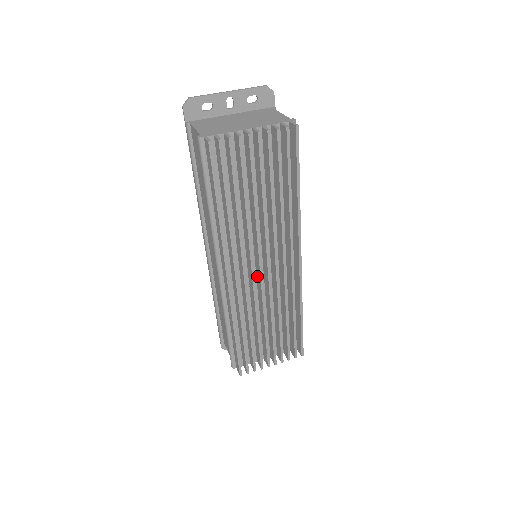
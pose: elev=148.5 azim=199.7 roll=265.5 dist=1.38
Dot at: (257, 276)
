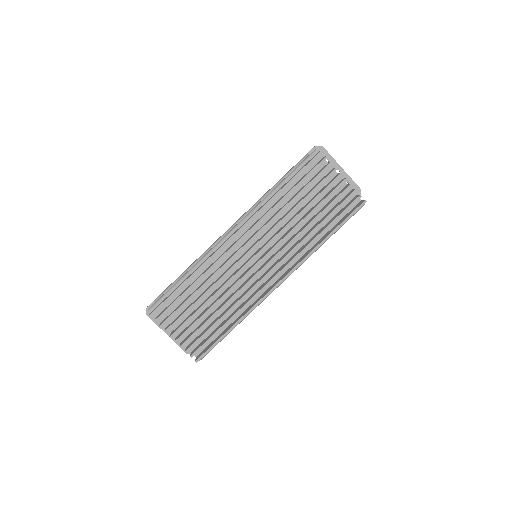
Dot at: (246, 262)
